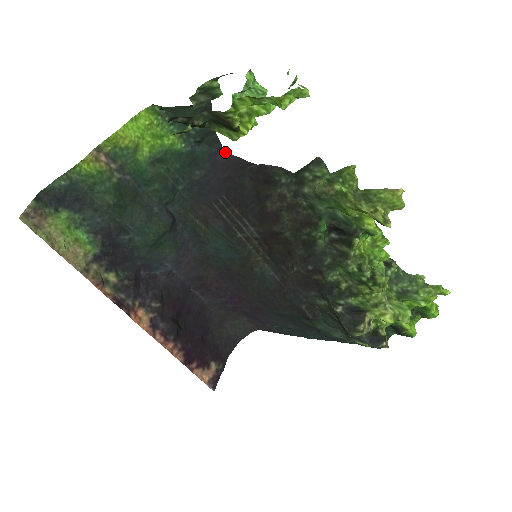
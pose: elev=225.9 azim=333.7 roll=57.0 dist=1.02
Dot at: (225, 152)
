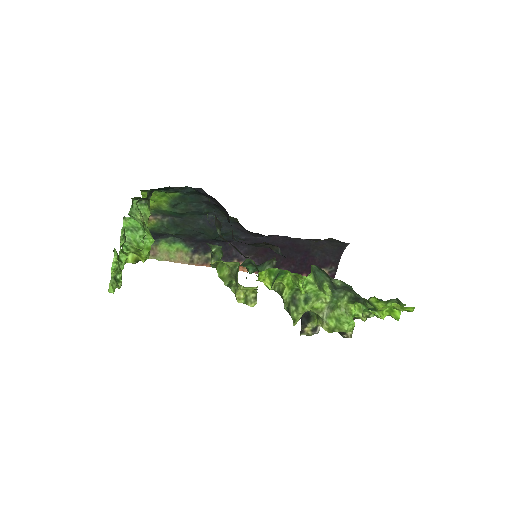
Dot at: occluded
